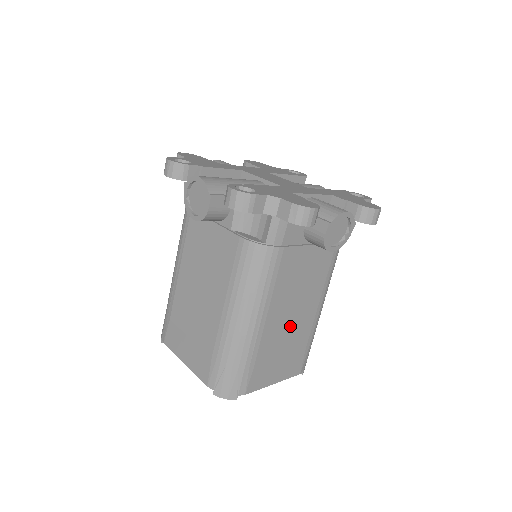
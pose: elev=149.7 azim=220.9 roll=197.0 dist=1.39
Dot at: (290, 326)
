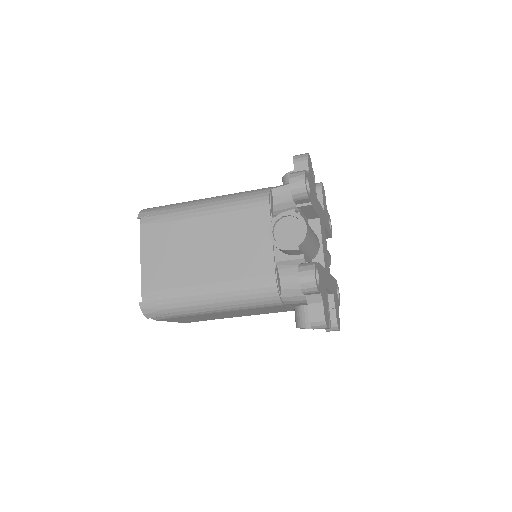
Dot at: (222, 315)
